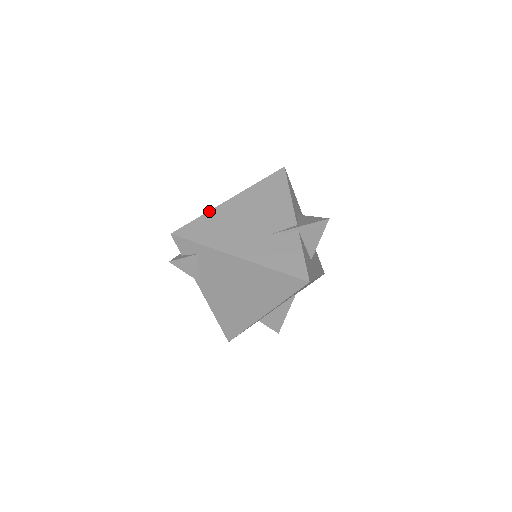
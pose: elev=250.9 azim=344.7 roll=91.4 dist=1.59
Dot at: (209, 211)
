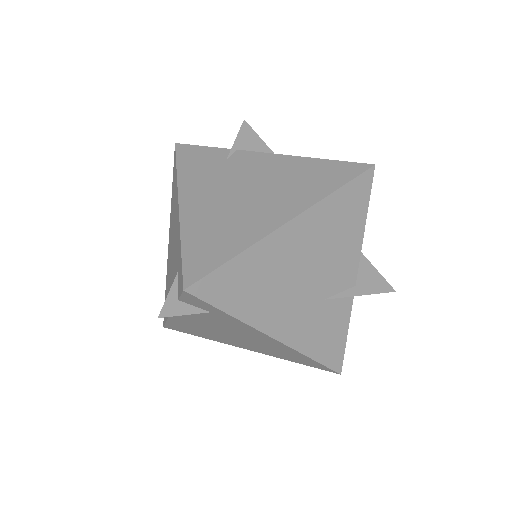
Dot at: (254, 245)
